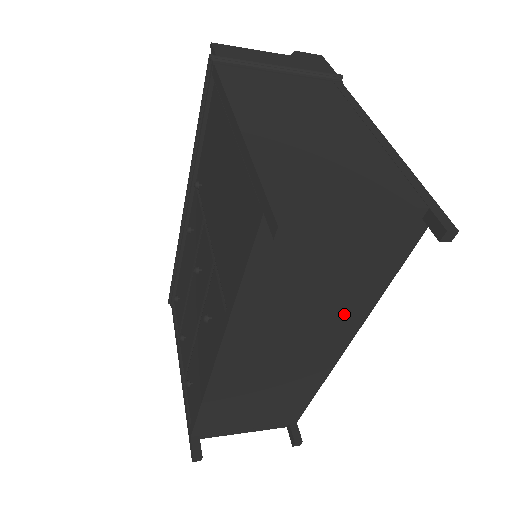
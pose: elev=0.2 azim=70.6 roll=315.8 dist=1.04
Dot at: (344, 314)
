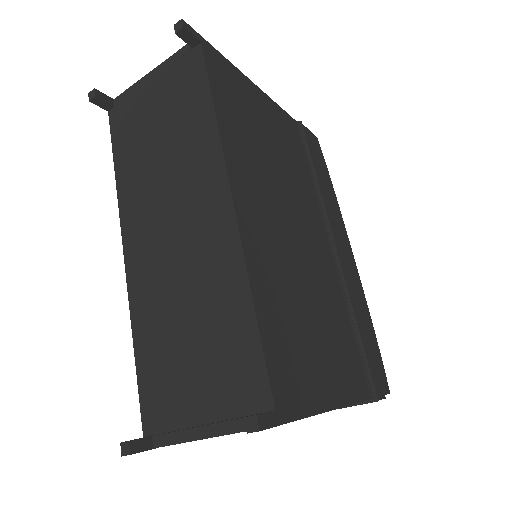
Dot at: (198, 157)
